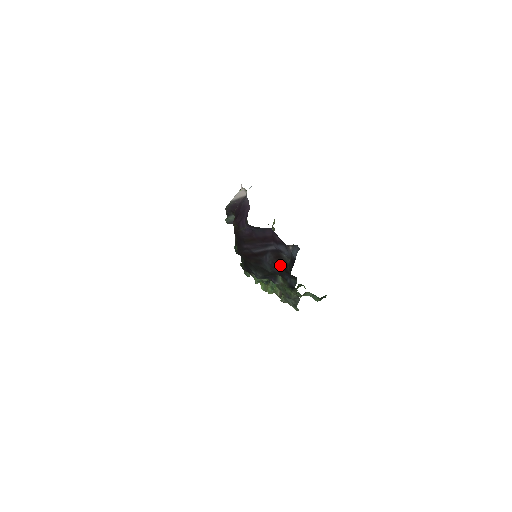
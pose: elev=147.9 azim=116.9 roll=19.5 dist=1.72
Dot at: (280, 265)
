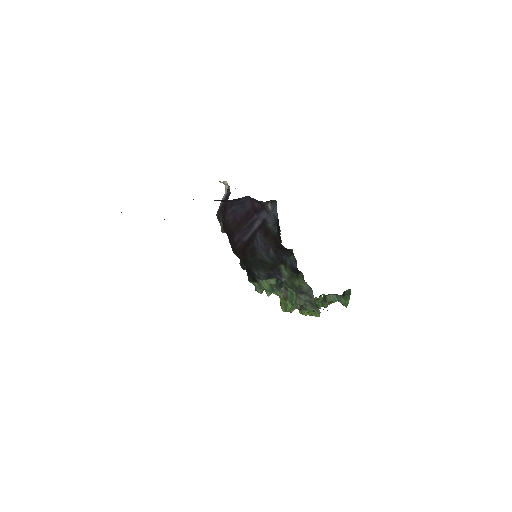
Dot at: (272, 243)
